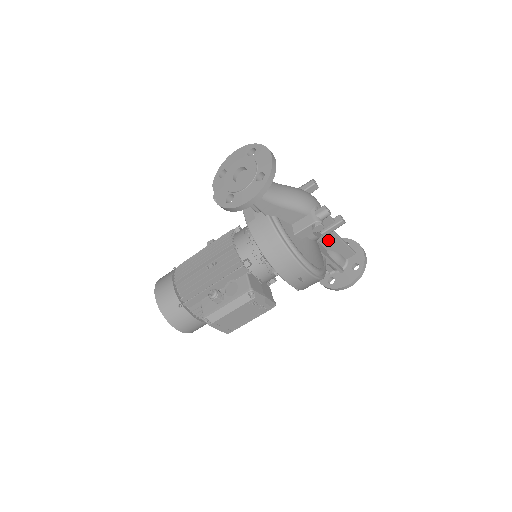
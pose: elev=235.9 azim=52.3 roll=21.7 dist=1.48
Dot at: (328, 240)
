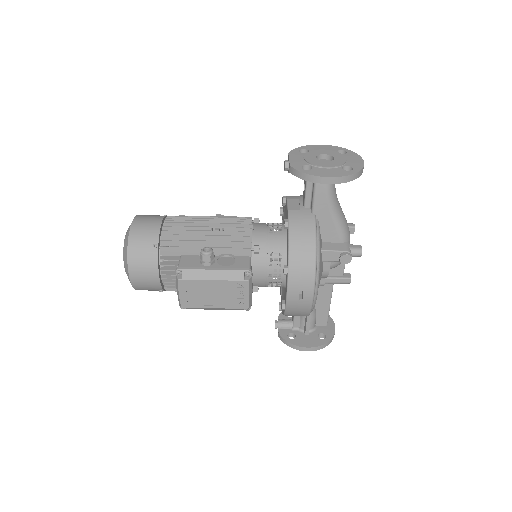
Dot at: (322, 291)
